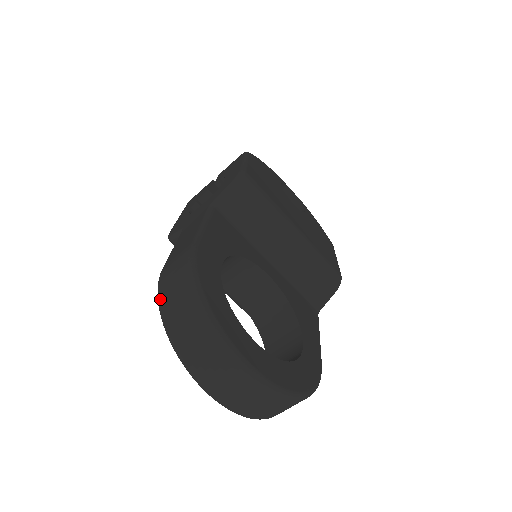
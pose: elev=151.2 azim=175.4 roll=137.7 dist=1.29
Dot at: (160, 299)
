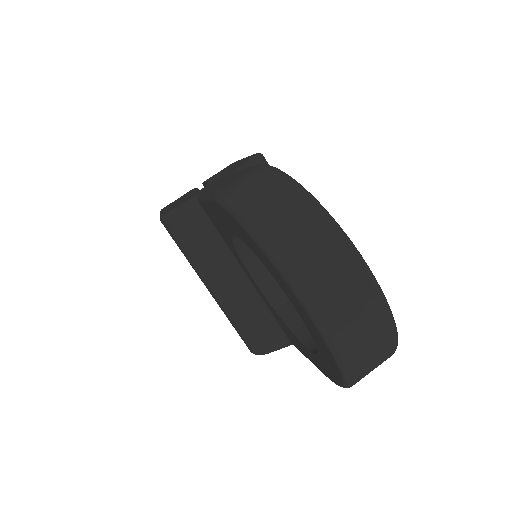
Dot at: (236, 204)
